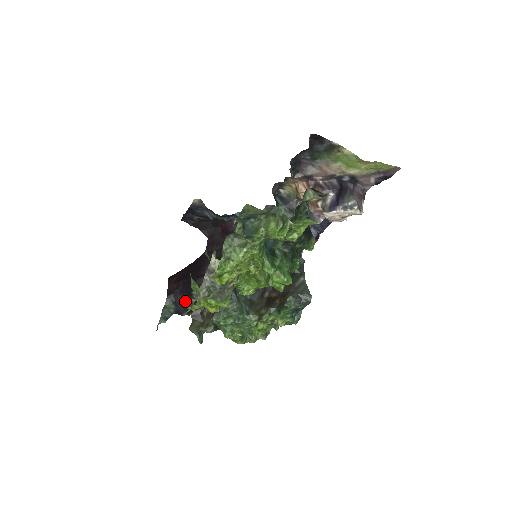
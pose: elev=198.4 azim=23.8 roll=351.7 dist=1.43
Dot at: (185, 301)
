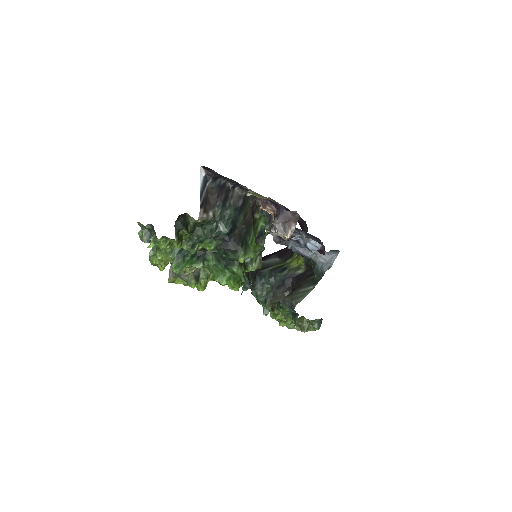
Dot at: (249, 278)
